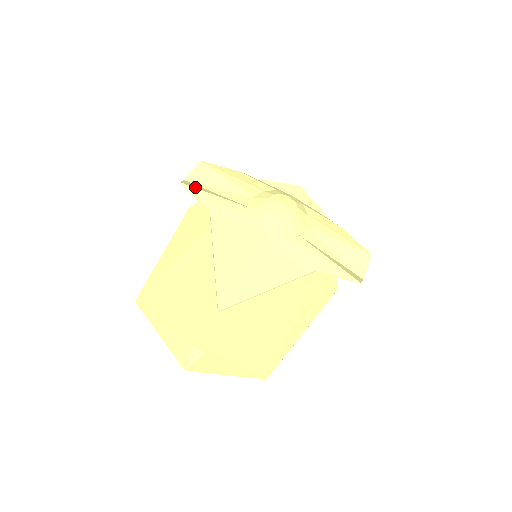
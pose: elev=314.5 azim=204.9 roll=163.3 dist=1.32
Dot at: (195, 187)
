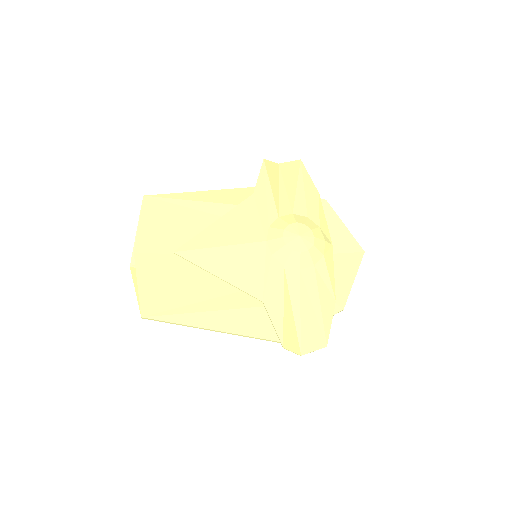
Dot at: (268, 171)
